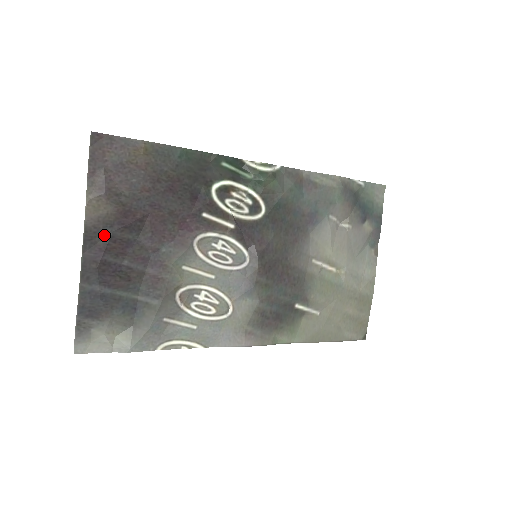
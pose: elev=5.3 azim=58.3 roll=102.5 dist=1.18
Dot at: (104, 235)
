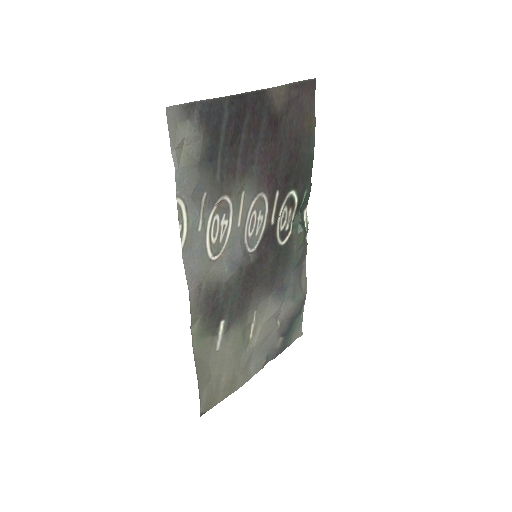
Dot at: (262, 108)
